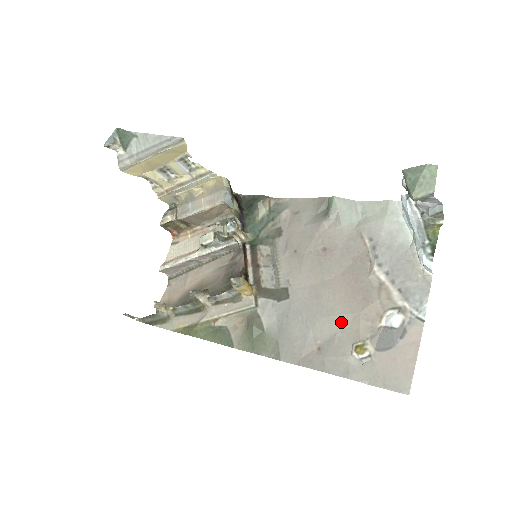
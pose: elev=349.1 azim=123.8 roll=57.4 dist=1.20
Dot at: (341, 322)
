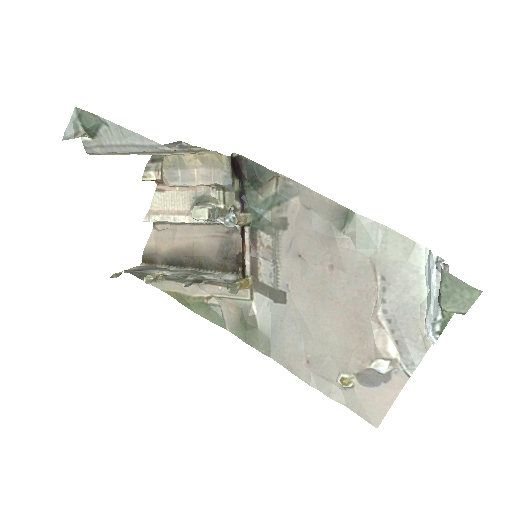
Dot at: (333, 350)
